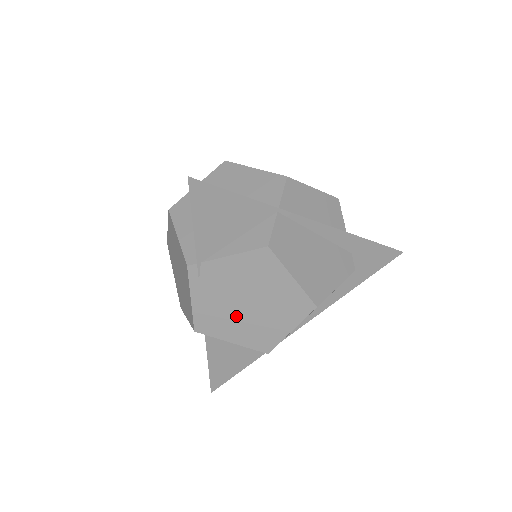
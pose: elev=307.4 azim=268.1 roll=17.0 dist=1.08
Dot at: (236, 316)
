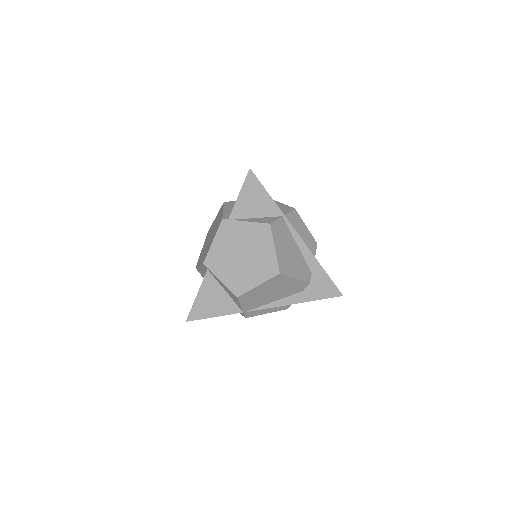
Dot at: (232, 262)
